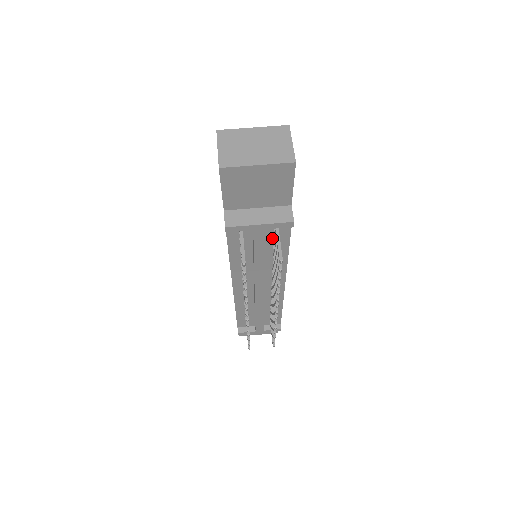
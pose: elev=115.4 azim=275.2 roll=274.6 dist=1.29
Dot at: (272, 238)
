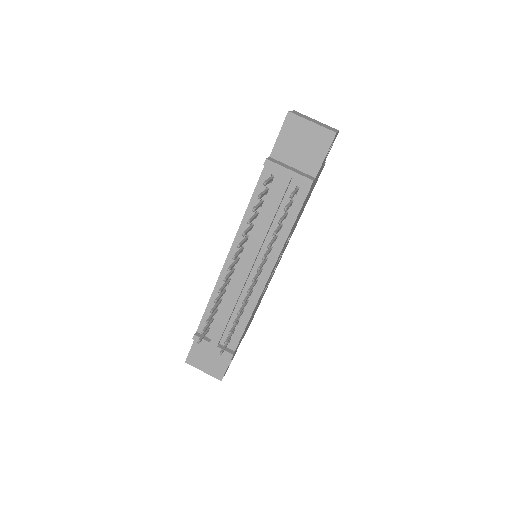
Dot at: (288, 202)
